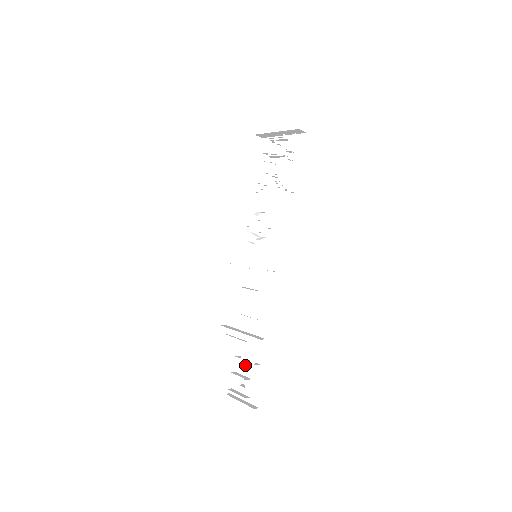
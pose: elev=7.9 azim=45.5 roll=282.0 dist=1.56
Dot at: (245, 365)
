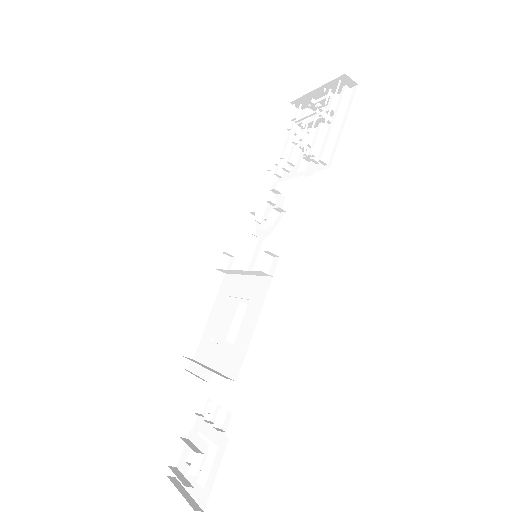
Dot at: (205, 431)
